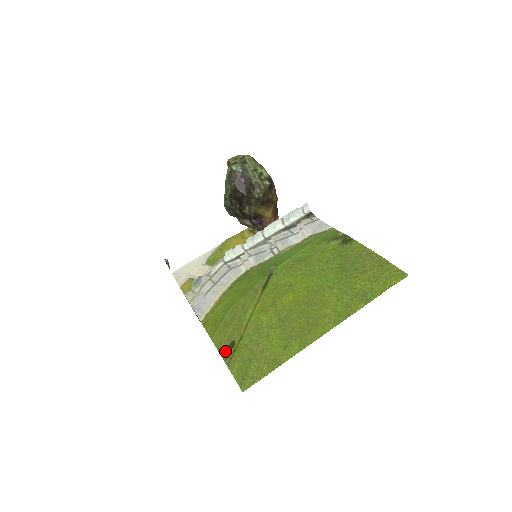
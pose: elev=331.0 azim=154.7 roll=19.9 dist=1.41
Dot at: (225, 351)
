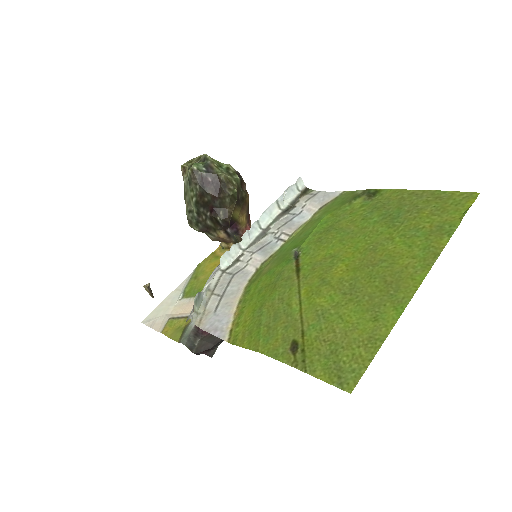
Dot at: (289, 356)
